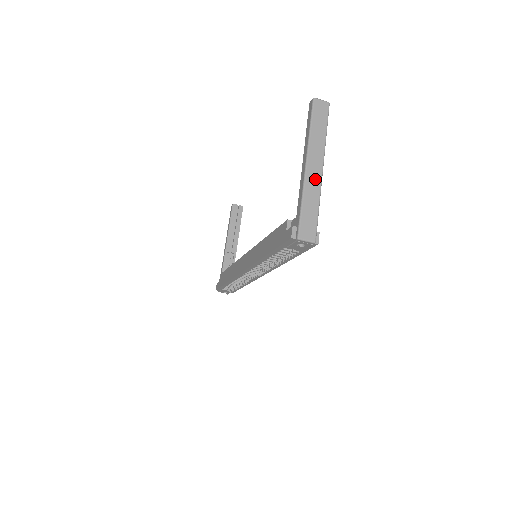
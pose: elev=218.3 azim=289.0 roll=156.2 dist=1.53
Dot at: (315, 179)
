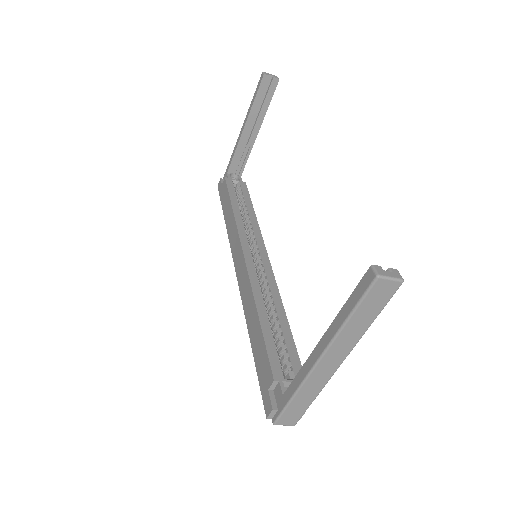
Dot at: (324, 375)
